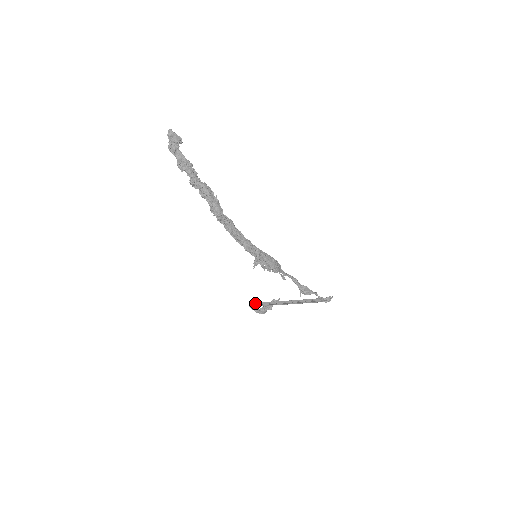
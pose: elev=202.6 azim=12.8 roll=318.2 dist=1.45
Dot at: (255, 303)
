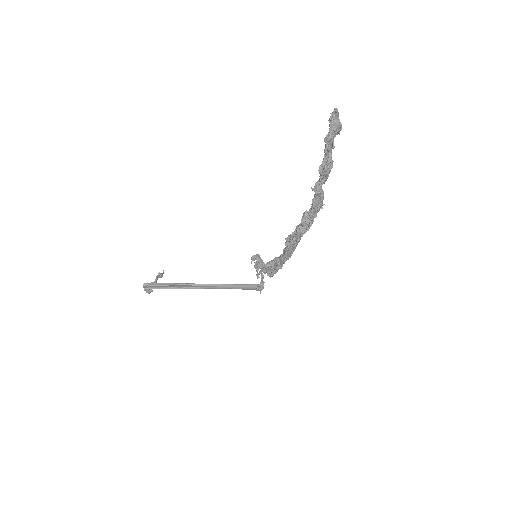
Dot at: (156, 284)
